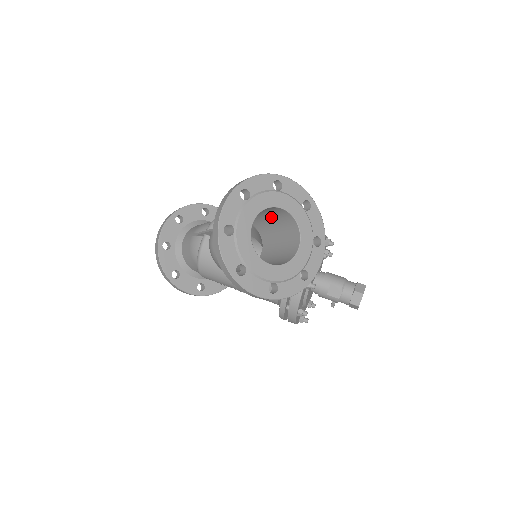
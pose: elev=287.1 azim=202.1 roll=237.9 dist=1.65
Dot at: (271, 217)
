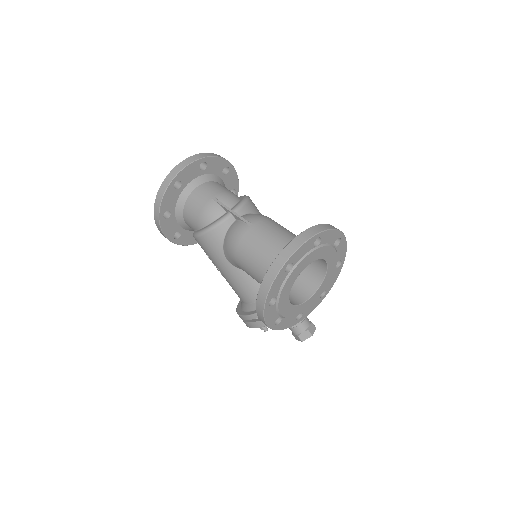
Dot at: occluded
